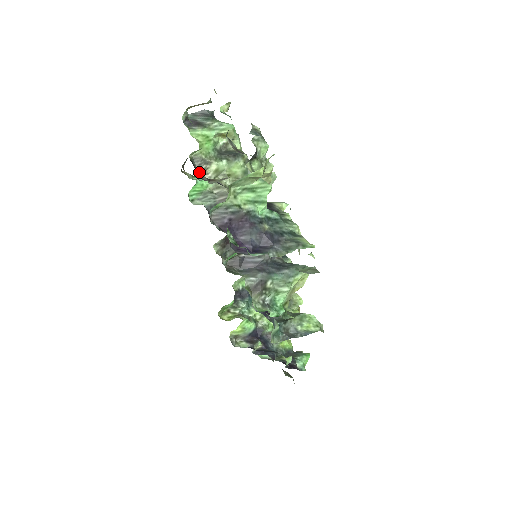
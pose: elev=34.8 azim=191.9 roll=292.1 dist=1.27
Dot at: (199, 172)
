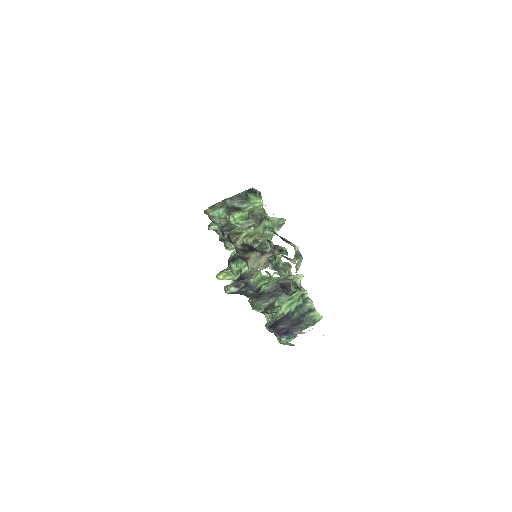
Dot at: (235, 246)
